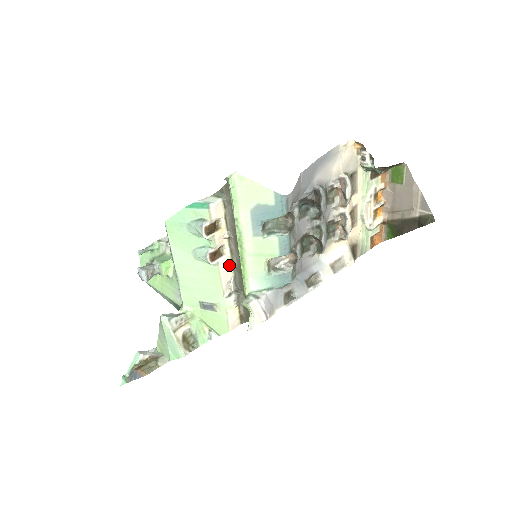
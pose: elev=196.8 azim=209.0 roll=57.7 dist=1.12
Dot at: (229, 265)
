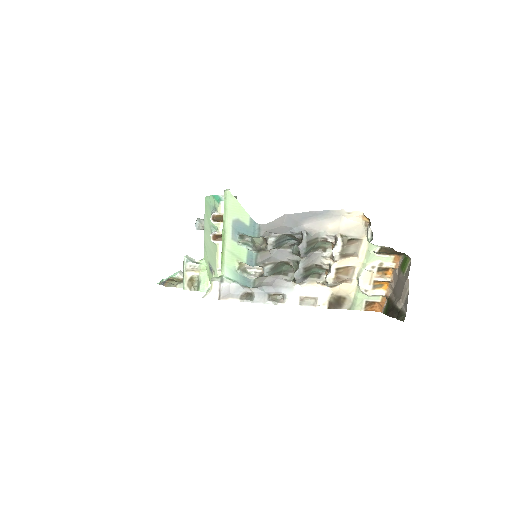
Dot at: occluded
